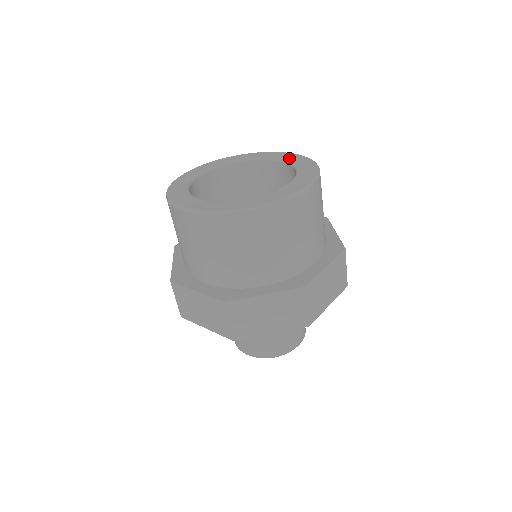
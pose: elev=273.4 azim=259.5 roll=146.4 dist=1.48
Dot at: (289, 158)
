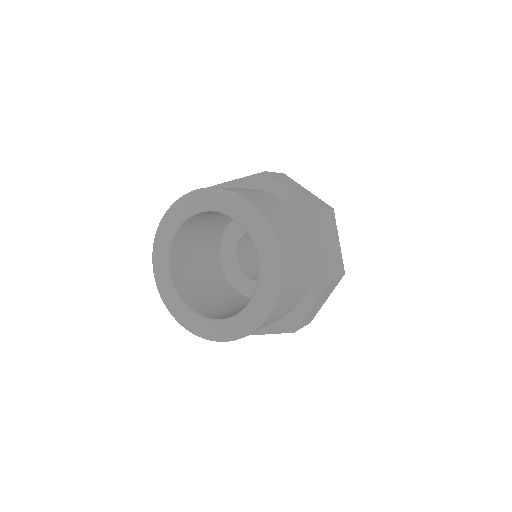
Dot at: (212, 203)
